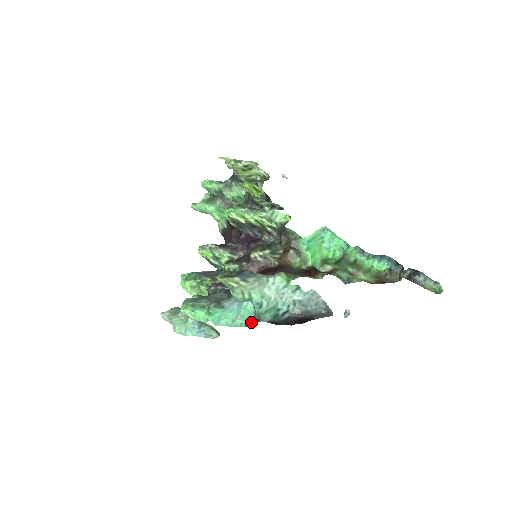
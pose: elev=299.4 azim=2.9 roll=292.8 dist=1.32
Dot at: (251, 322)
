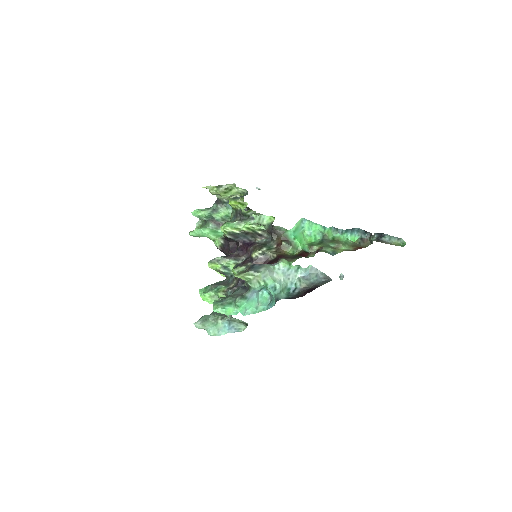
Dot at: (271, 304)
